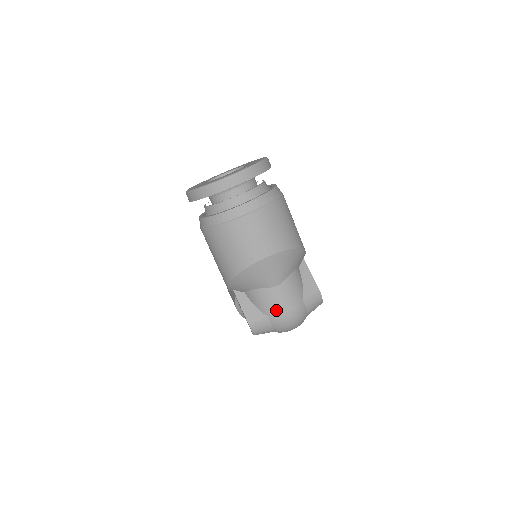
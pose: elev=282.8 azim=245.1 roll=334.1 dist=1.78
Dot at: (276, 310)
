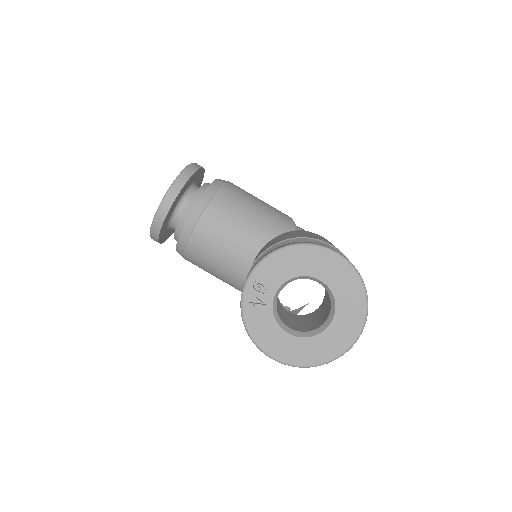
Dot at: occluded
